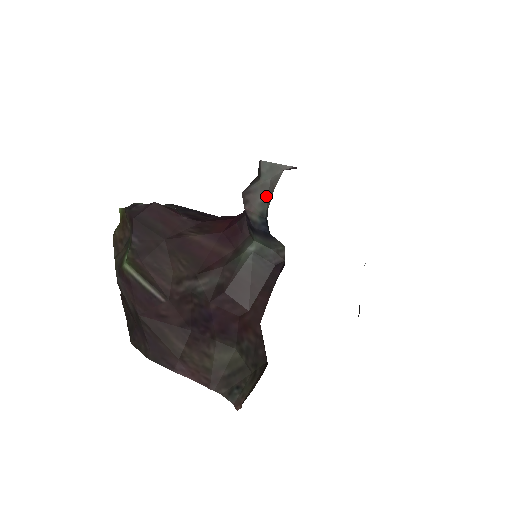
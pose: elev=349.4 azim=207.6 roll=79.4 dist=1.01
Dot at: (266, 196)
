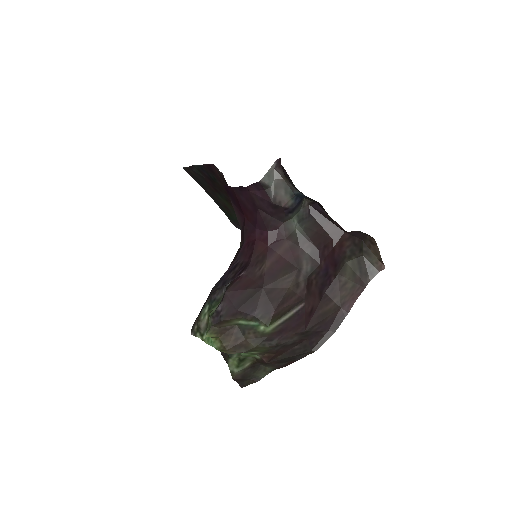
Dot at: (283, 188)
